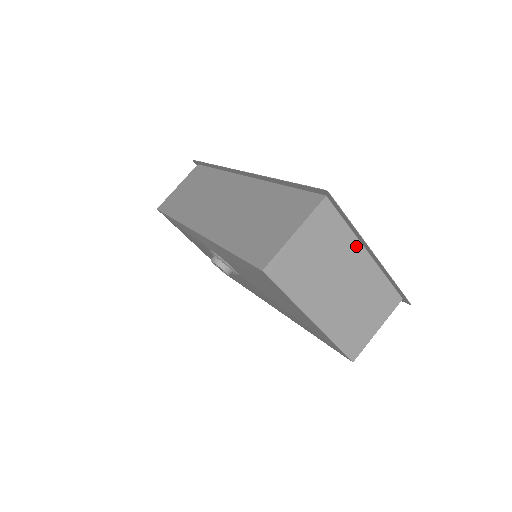
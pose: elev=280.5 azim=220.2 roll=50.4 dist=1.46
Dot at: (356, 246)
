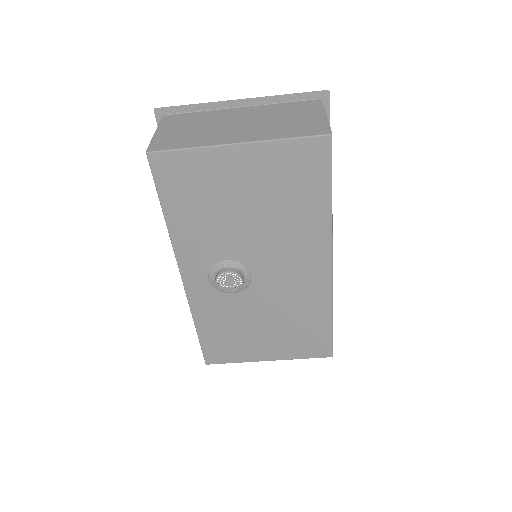
Dot at: (224, 112)
